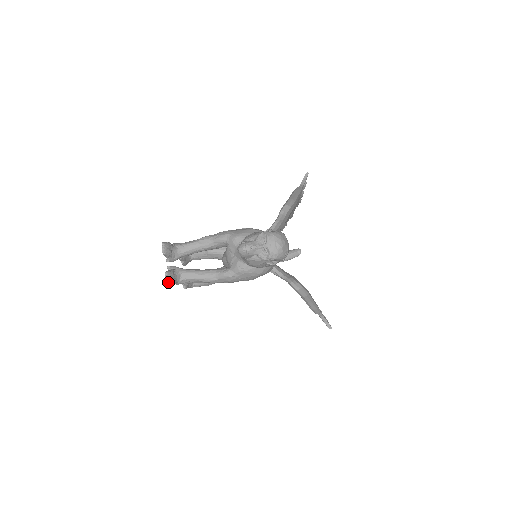
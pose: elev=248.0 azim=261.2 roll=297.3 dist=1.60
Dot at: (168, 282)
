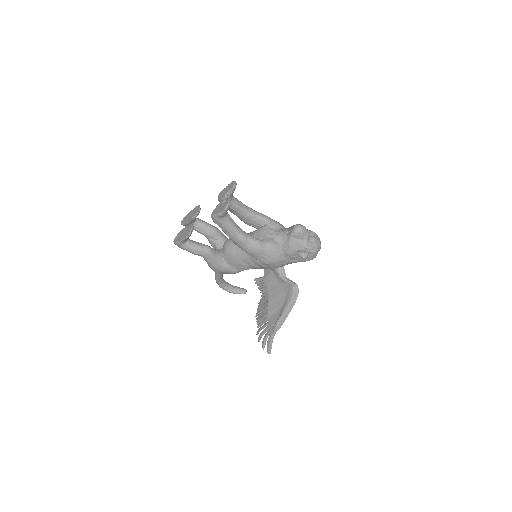
Dot at: (227, 208)
